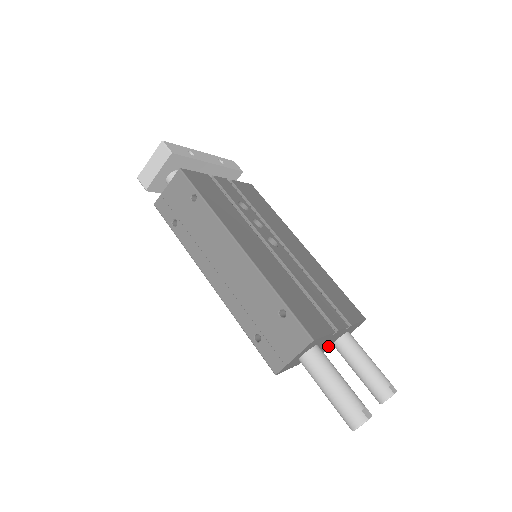
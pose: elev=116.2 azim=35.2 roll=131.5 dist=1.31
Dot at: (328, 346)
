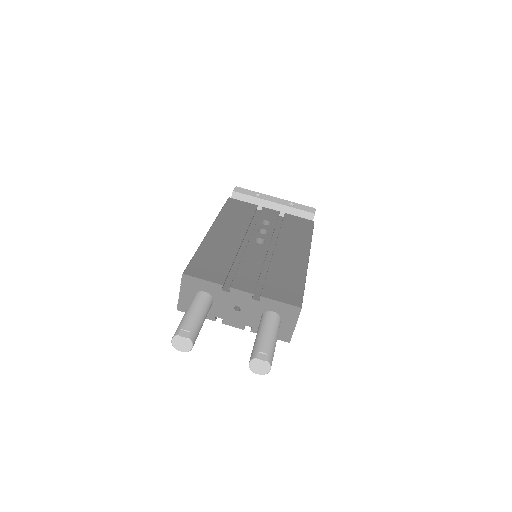
Dot at: (257, 322)
